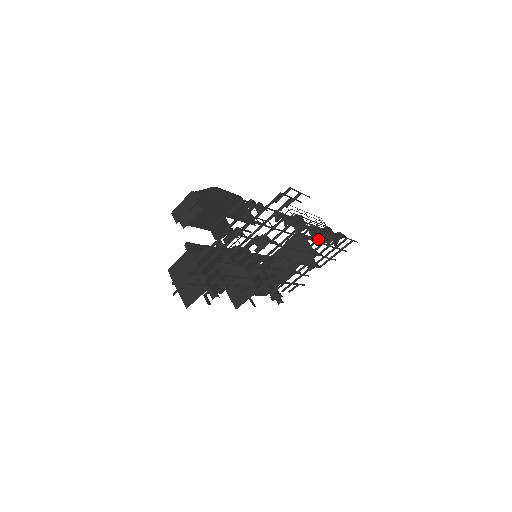
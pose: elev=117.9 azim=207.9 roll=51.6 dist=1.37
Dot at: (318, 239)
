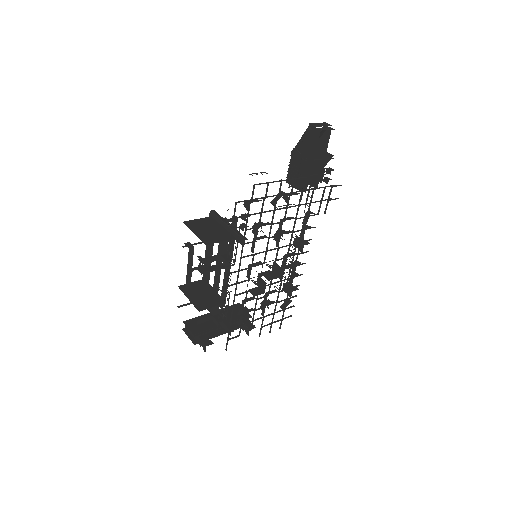
Dot at: (294, 276)
